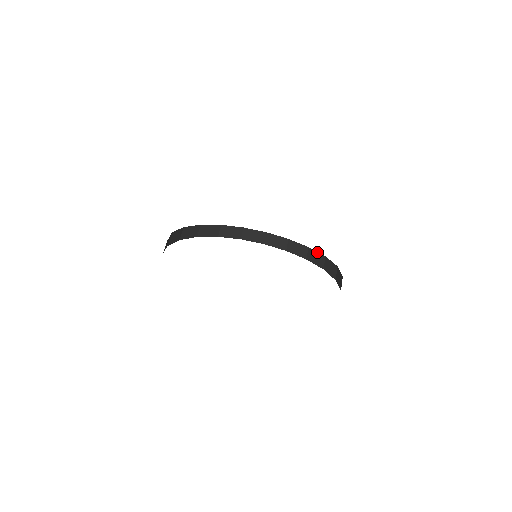
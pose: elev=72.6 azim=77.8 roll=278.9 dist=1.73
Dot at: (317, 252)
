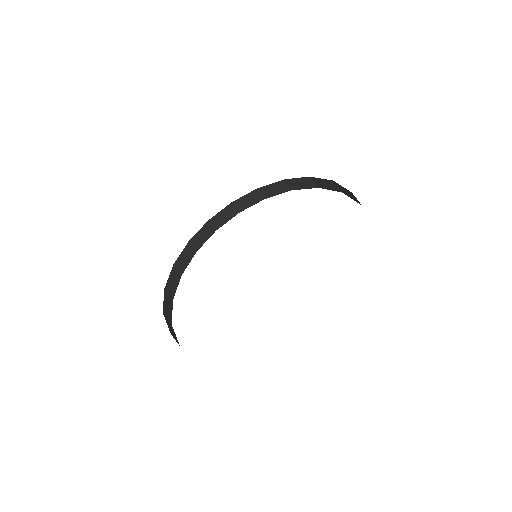
Dot at: (322, 179)
